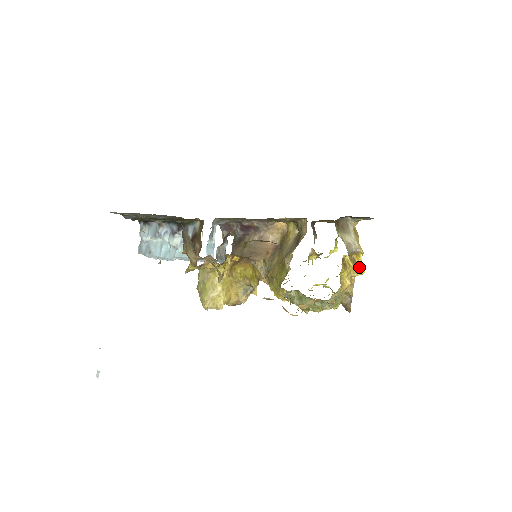
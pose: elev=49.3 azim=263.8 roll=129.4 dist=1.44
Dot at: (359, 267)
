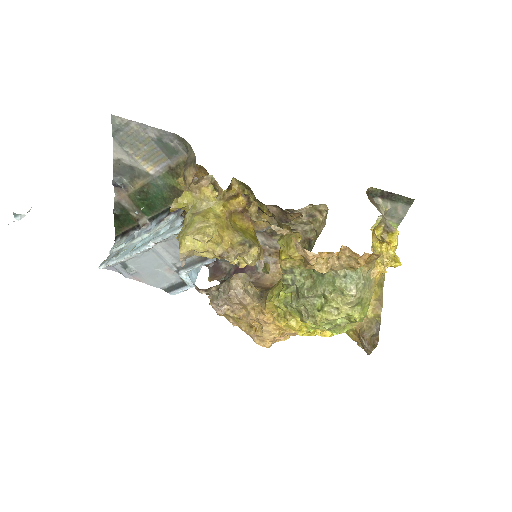
Dot at: (393, 255)
